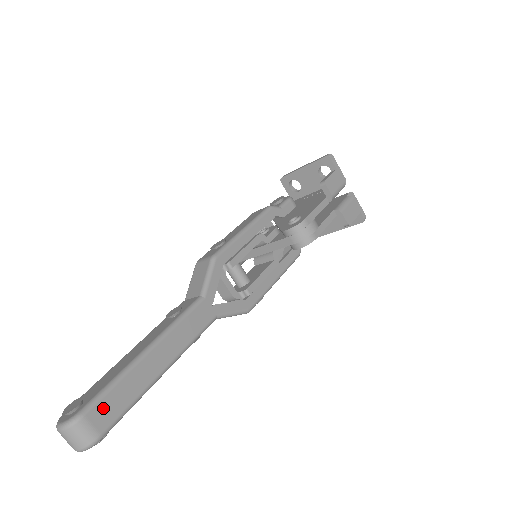
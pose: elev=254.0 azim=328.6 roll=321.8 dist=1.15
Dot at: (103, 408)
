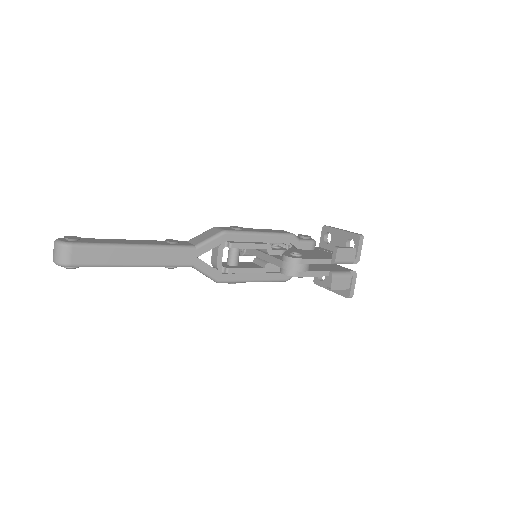
Dot at: (85, 252)
